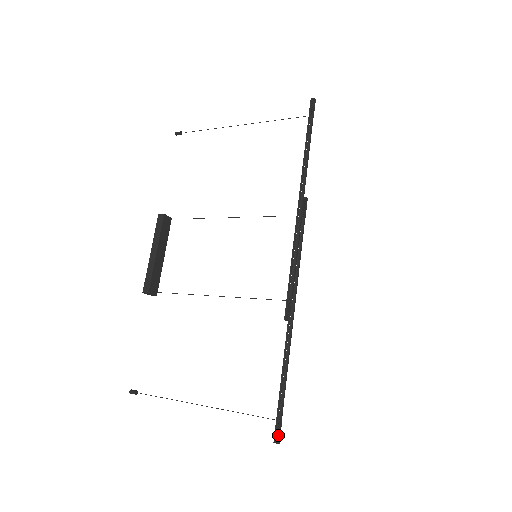
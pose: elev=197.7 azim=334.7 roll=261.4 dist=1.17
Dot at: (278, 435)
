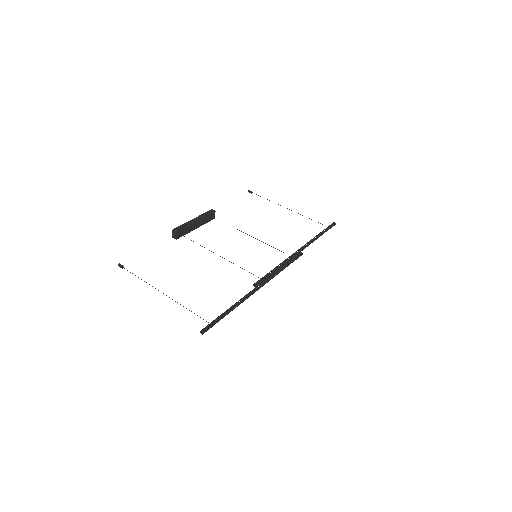
Dot at: (206, 329)
